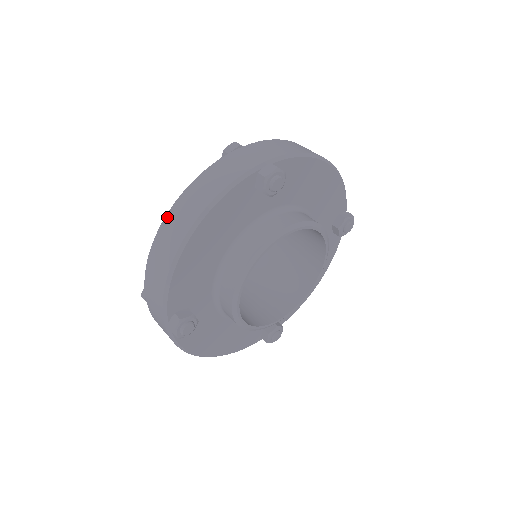
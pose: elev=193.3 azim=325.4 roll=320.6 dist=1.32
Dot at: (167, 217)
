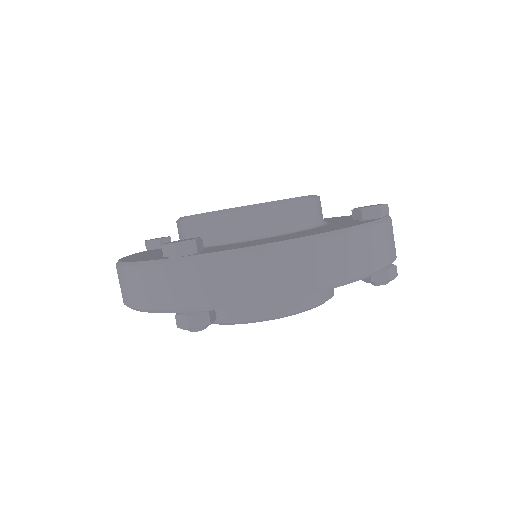
Dot at: (116, 268)
